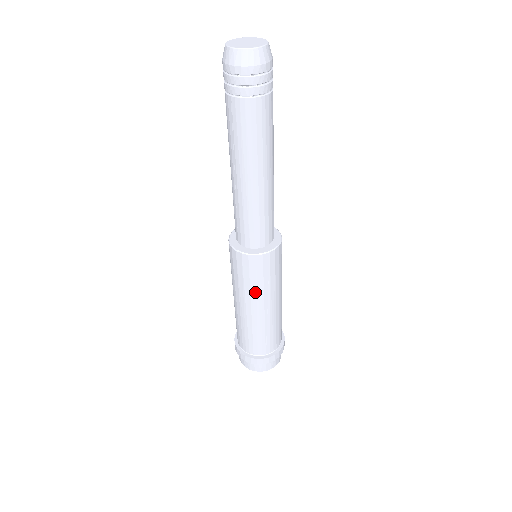
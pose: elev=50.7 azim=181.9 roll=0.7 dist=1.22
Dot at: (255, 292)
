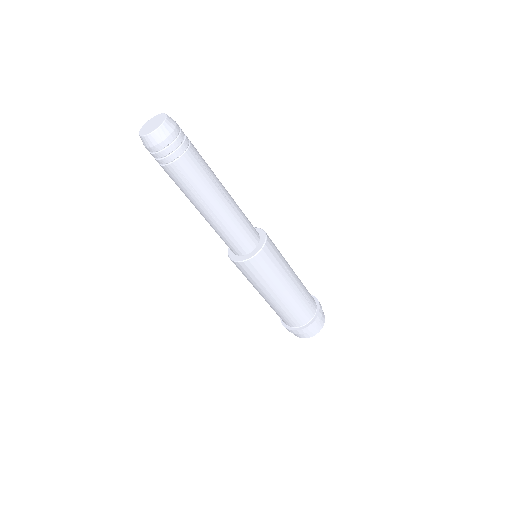
Dot at: (280, 275)
